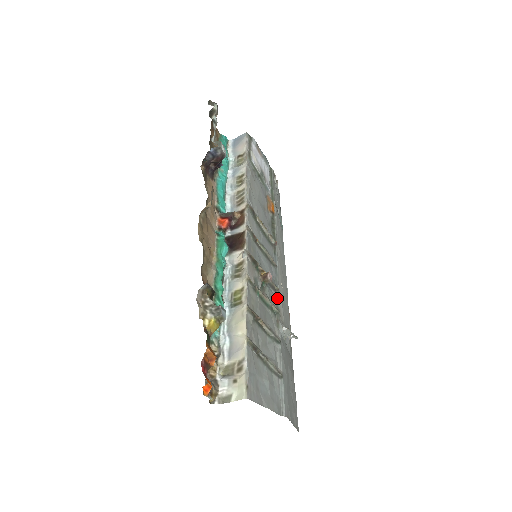
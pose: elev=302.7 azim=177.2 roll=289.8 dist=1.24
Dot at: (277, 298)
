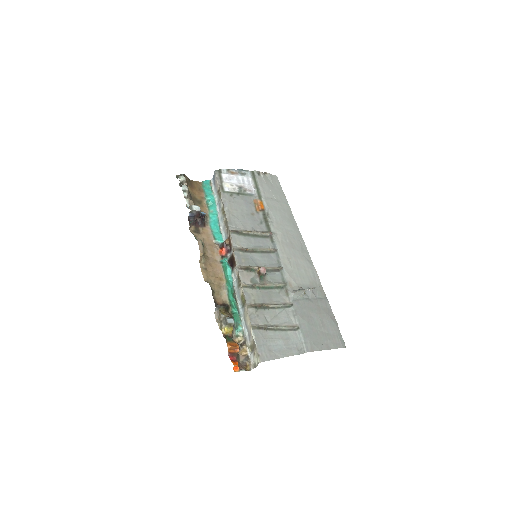
Dot at: (282, 275)
